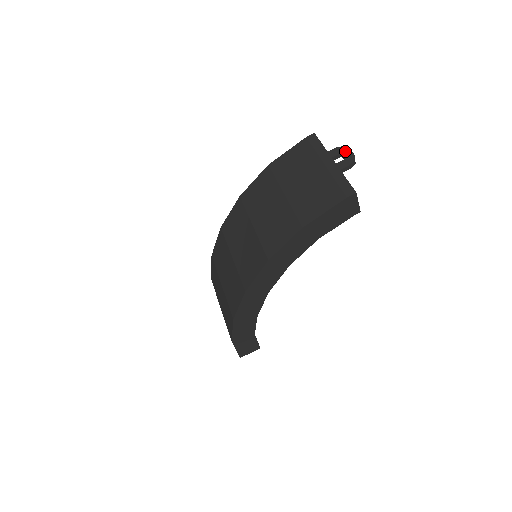
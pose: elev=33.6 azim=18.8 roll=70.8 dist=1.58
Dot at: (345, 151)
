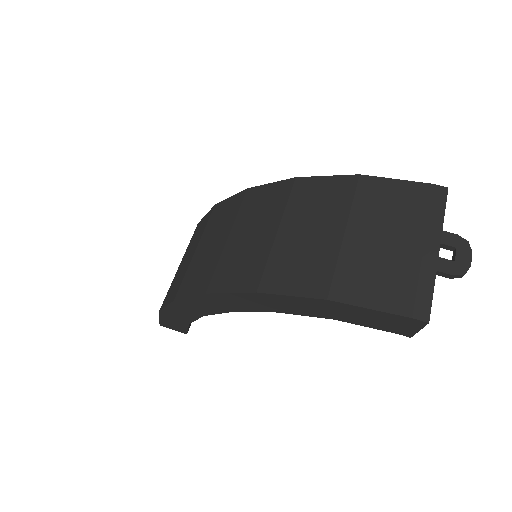
Dot at: (464, 250)
